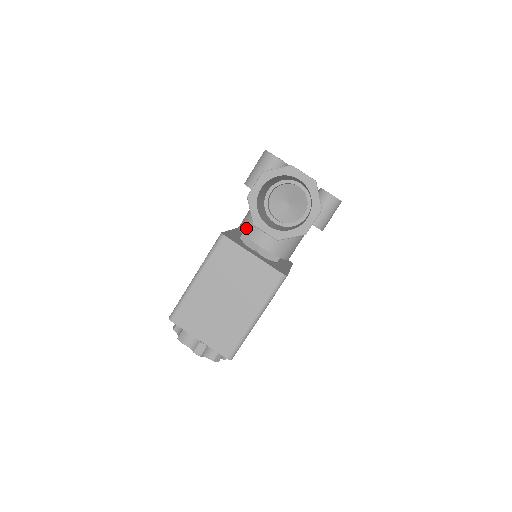
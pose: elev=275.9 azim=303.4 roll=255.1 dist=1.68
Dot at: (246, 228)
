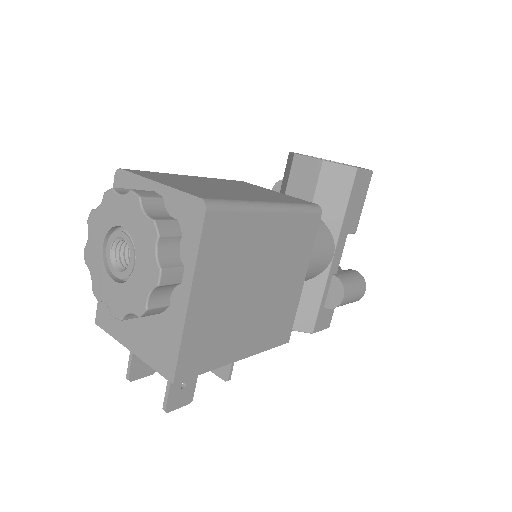
Dot at: occluded
